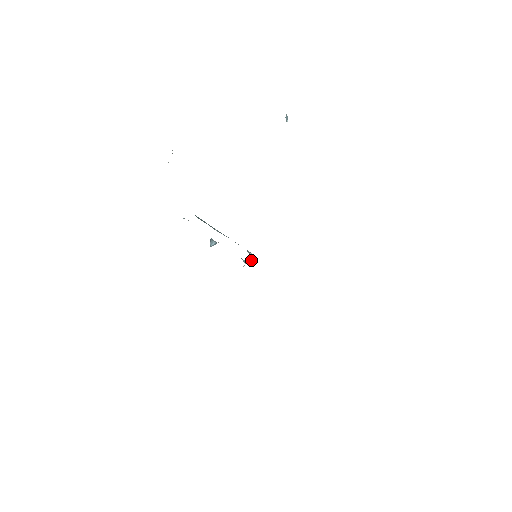
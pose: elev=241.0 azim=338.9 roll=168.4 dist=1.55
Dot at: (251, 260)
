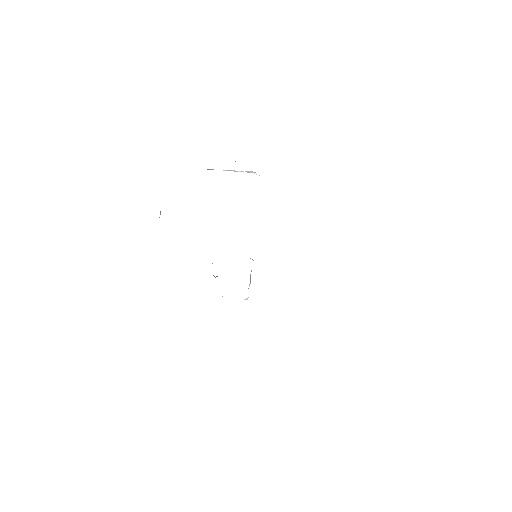
Dot at: occluded
